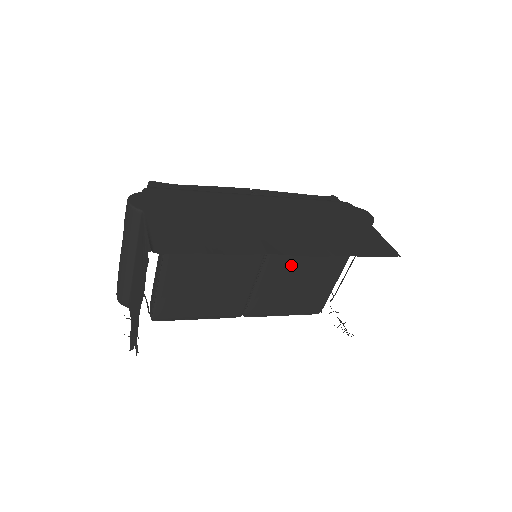
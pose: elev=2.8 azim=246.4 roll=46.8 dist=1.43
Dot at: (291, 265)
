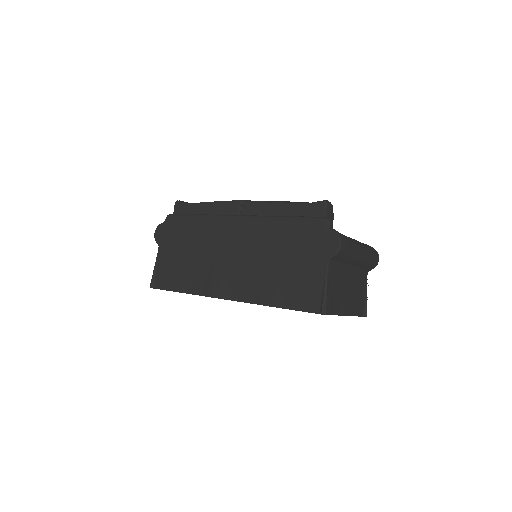
Dot at: occluded
